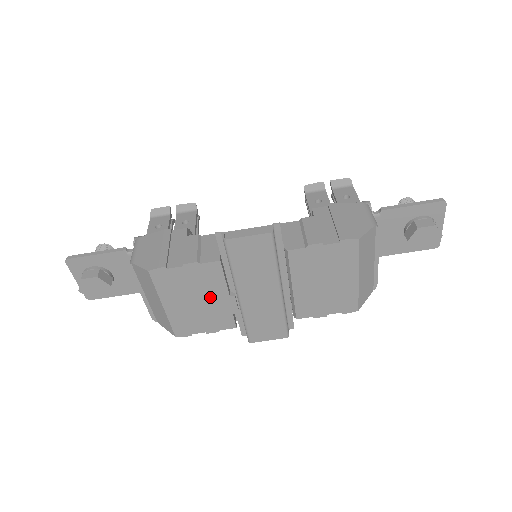
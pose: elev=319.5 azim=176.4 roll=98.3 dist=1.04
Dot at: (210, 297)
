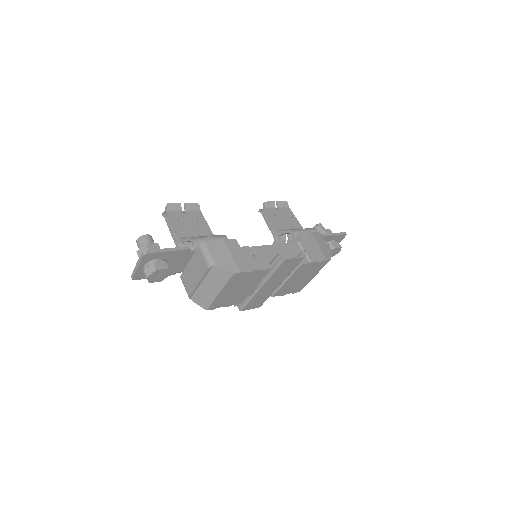
Dot at: (247, 287)
